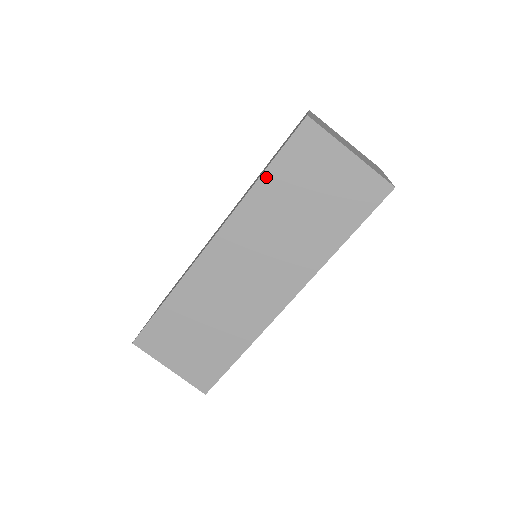
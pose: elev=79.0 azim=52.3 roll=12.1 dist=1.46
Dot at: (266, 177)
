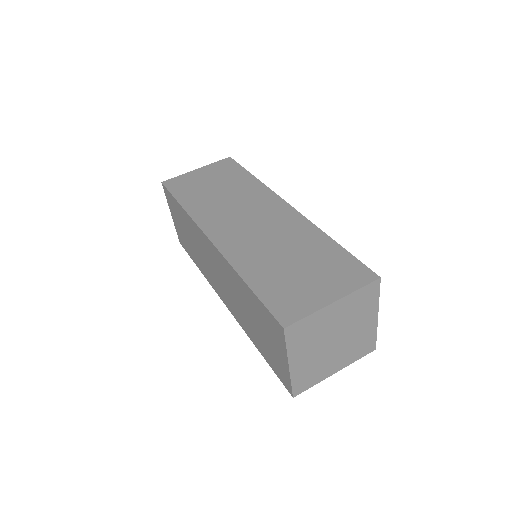
Dot at: (247, 288)
